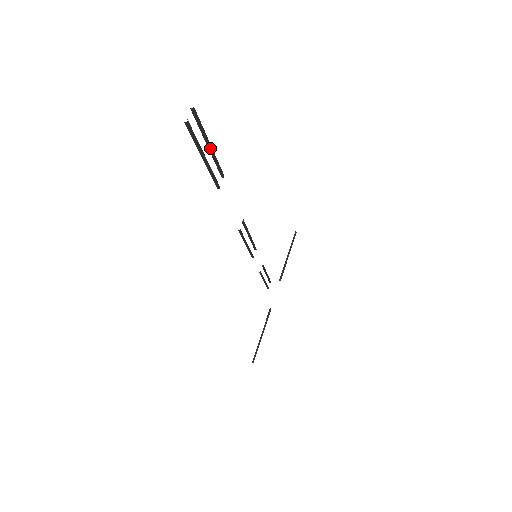
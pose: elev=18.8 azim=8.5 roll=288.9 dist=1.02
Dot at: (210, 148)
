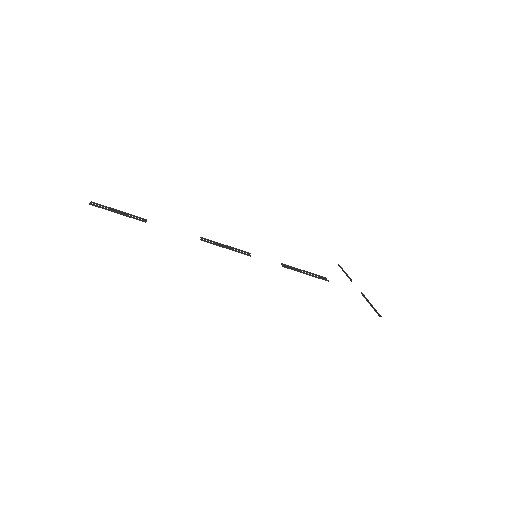
Dot at: (120, 211)
